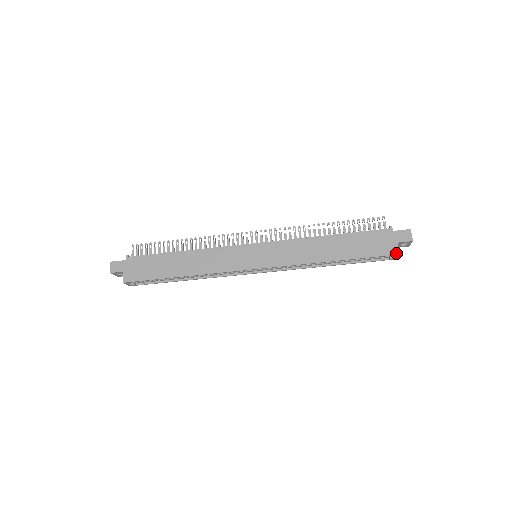
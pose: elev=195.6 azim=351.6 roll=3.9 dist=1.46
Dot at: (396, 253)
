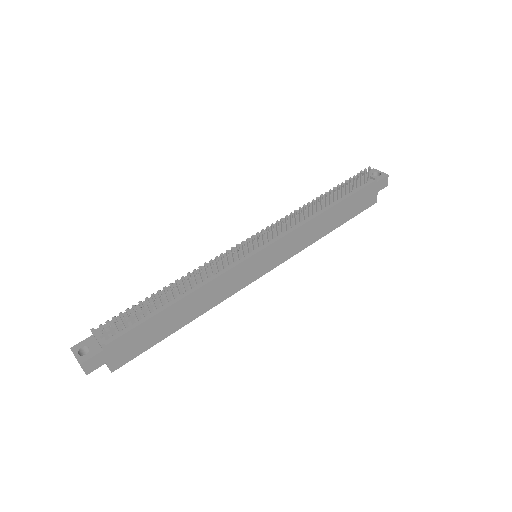
Dot at: occluded
